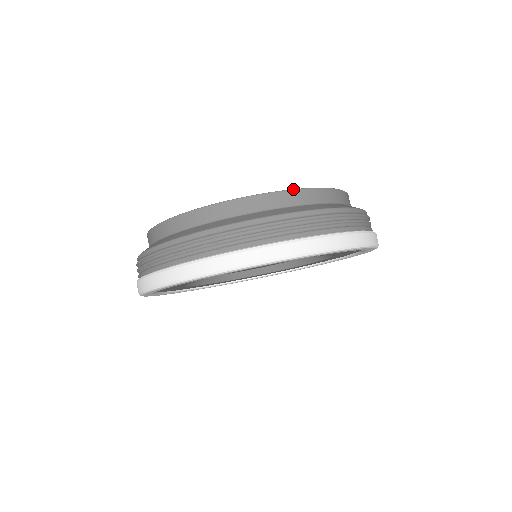
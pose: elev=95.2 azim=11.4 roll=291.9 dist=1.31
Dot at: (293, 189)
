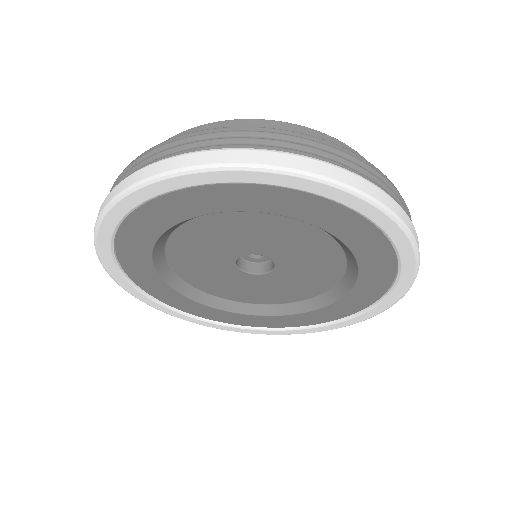
Dot at: occluded
